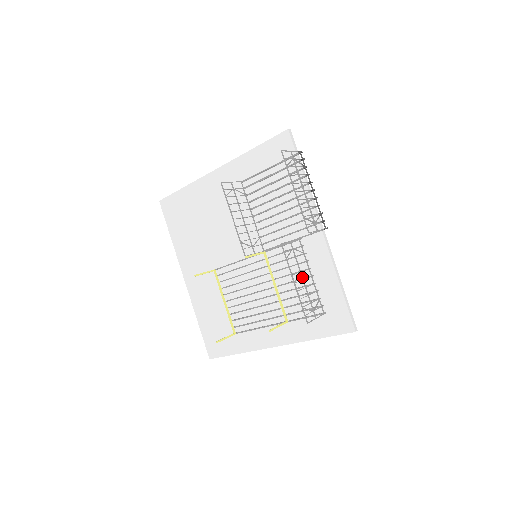
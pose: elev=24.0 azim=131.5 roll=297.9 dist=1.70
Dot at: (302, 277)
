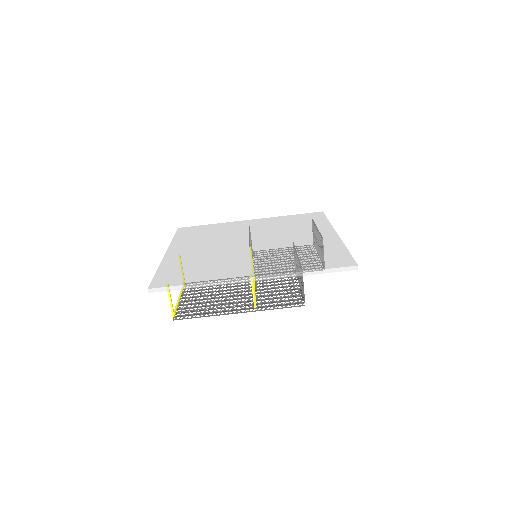
Dot at: (309, 248)
